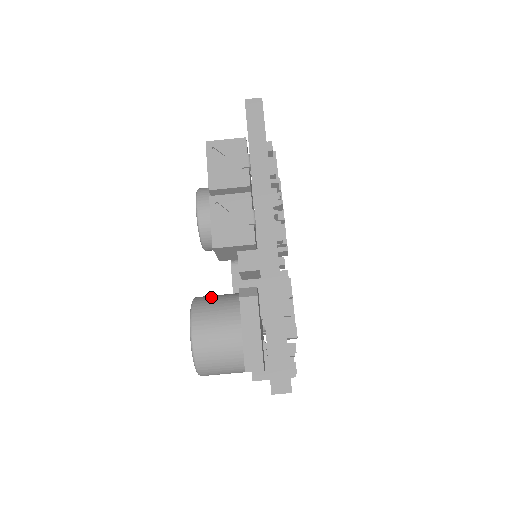
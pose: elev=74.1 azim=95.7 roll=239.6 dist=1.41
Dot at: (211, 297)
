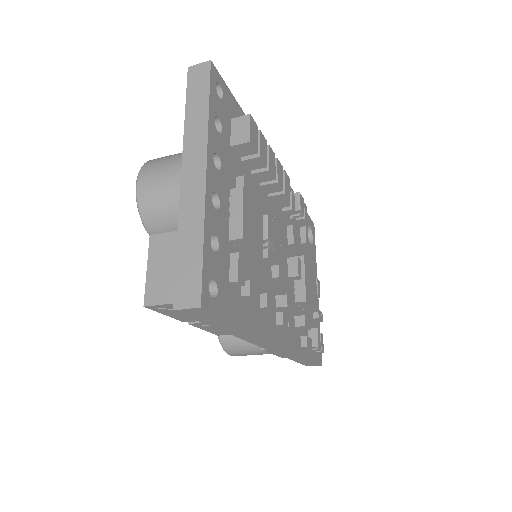
Dot at: occluded
